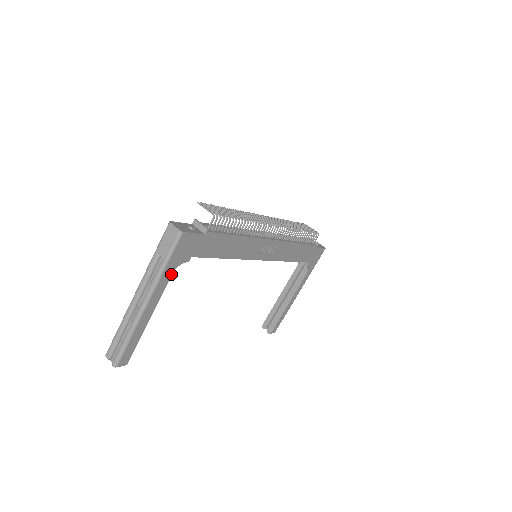
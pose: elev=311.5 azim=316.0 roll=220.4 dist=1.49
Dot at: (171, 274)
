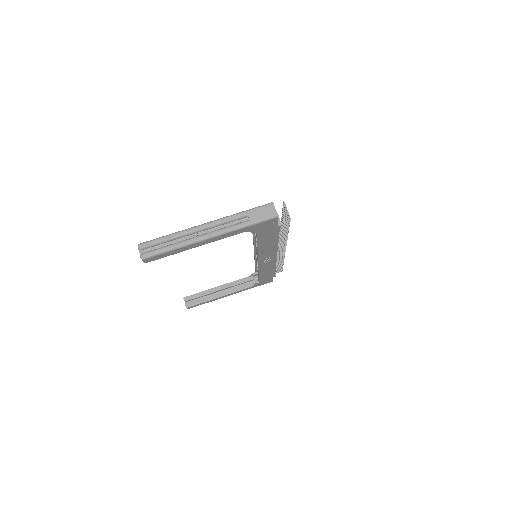
Dot at: occluded
